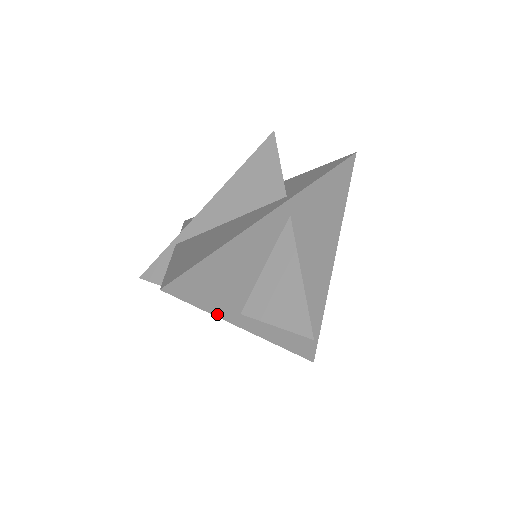
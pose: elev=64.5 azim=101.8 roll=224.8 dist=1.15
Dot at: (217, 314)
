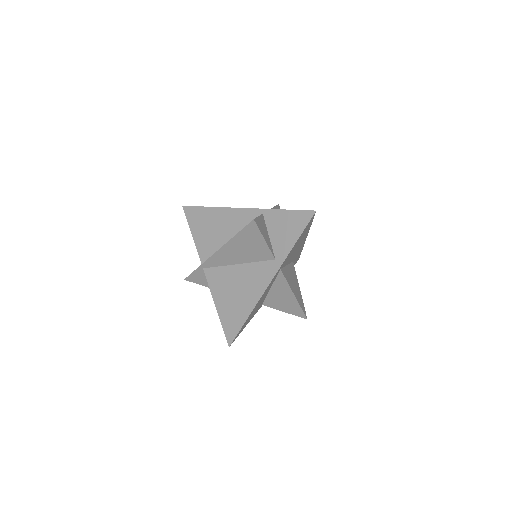
Dot at: occluded
